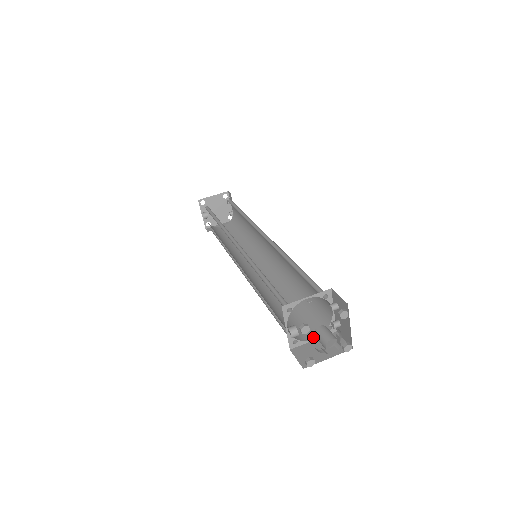
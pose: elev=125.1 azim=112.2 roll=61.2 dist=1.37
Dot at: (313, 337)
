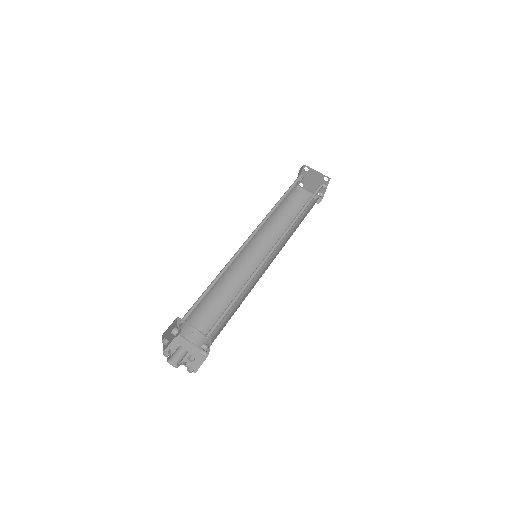
Dot at: (195, 343)
